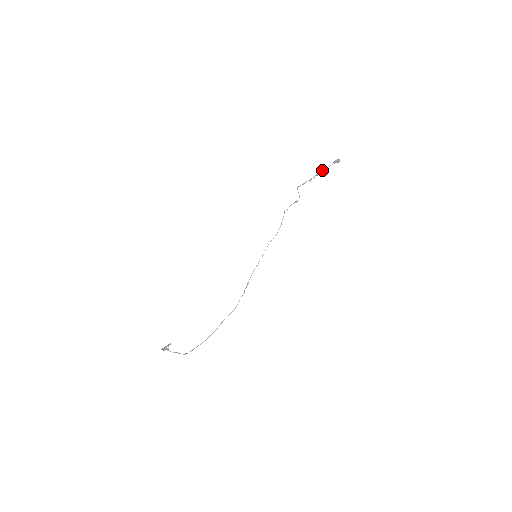
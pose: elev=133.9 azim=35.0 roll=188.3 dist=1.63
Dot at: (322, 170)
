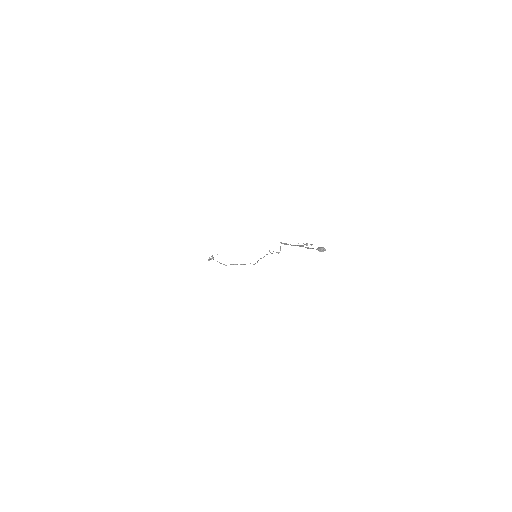
Dot at: occluded
